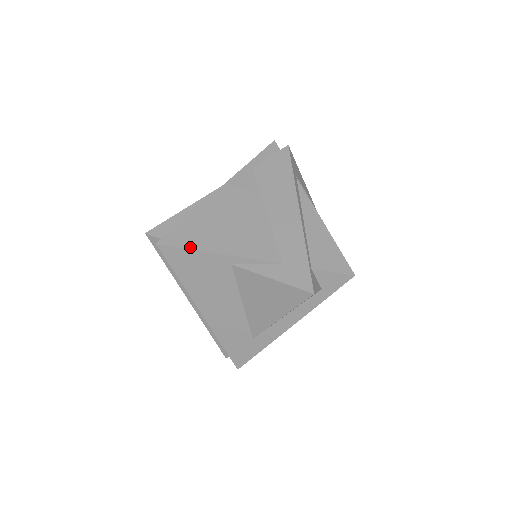
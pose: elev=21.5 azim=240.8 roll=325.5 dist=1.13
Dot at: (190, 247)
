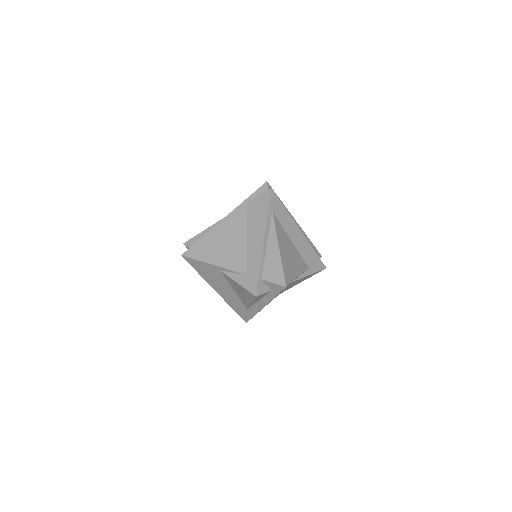
Dot at: (198, 259)
